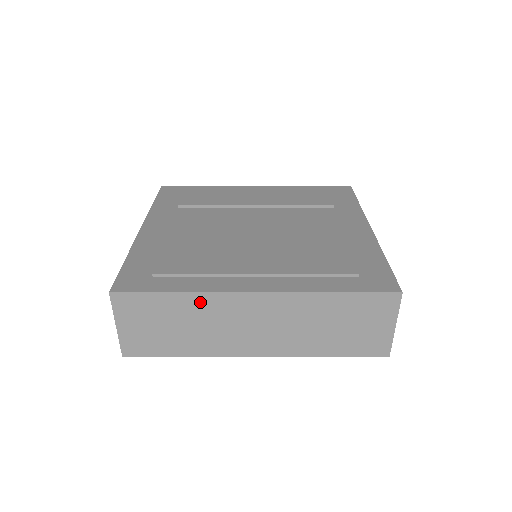
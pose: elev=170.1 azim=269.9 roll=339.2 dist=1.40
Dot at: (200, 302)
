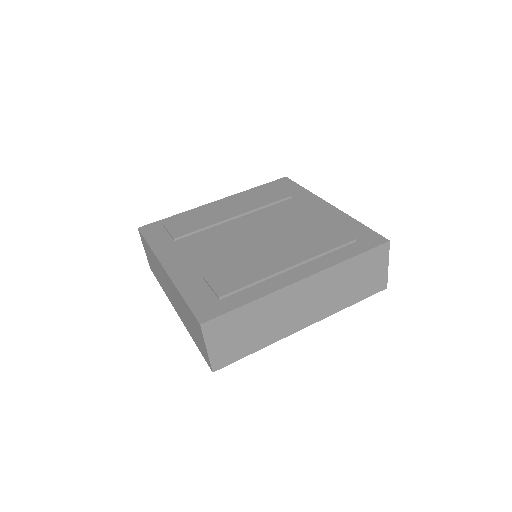
Dot at: (266, 303)
